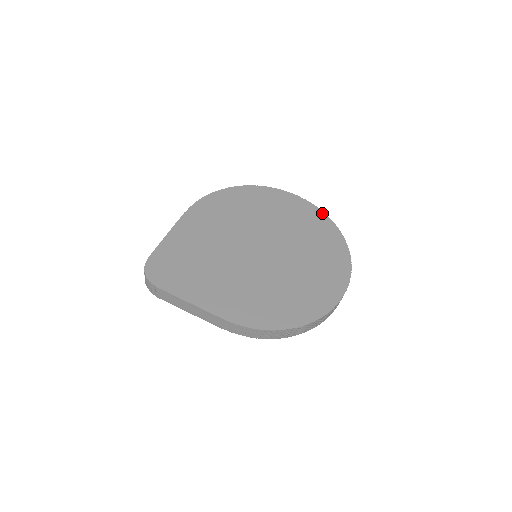
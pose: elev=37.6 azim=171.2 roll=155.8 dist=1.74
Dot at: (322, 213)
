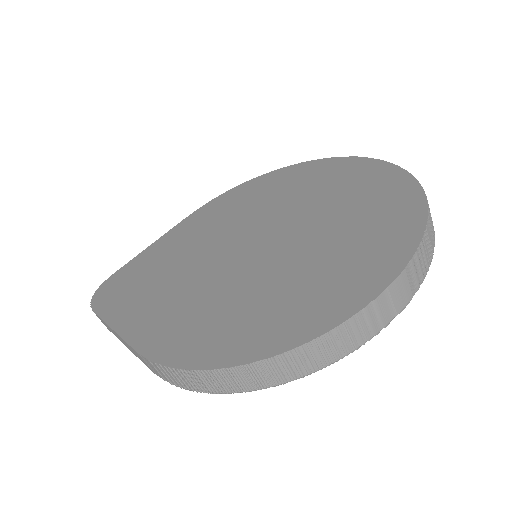
Dot at: (394, 168)
